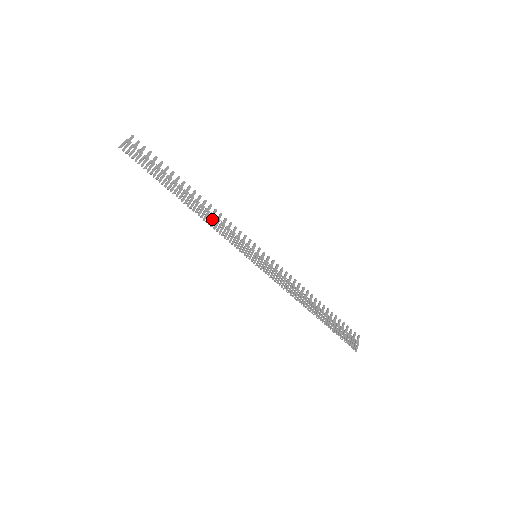
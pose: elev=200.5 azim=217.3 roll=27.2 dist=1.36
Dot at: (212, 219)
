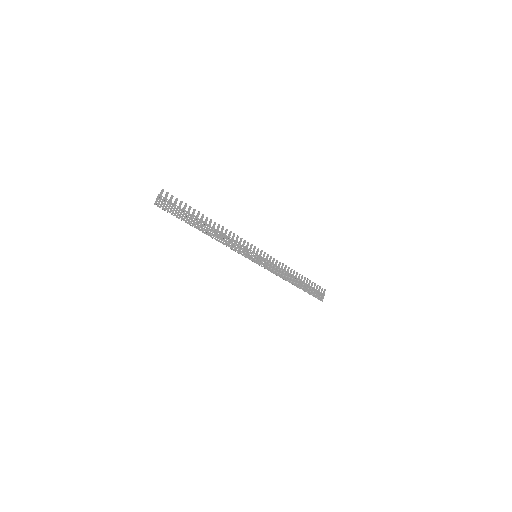
Dot at: occluded
